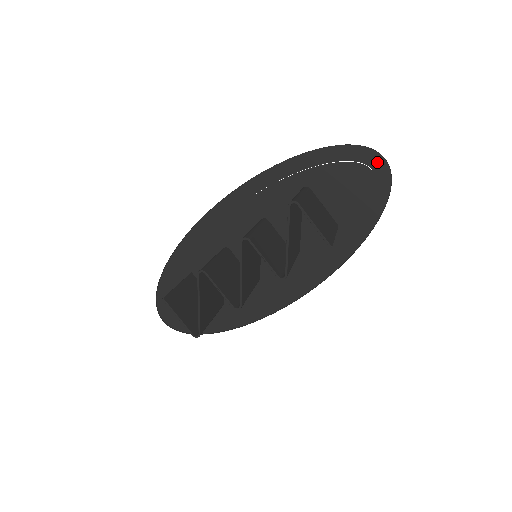
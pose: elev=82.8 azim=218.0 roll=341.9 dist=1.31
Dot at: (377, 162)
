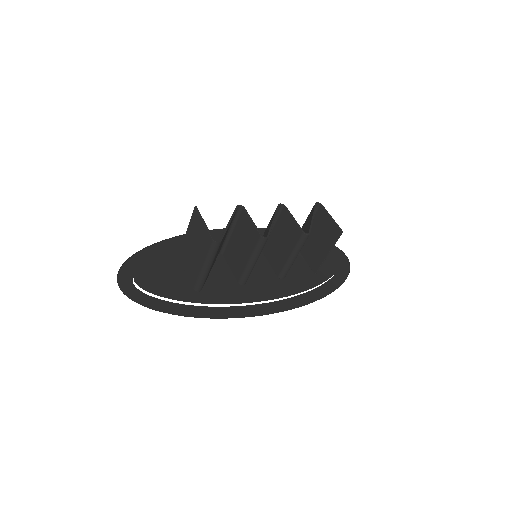
Dot at: (340, 255)
